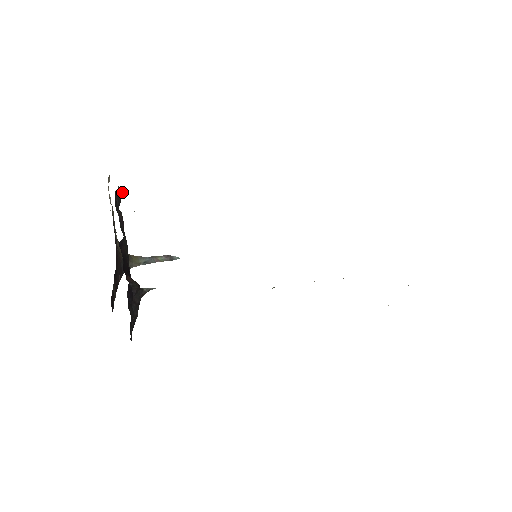
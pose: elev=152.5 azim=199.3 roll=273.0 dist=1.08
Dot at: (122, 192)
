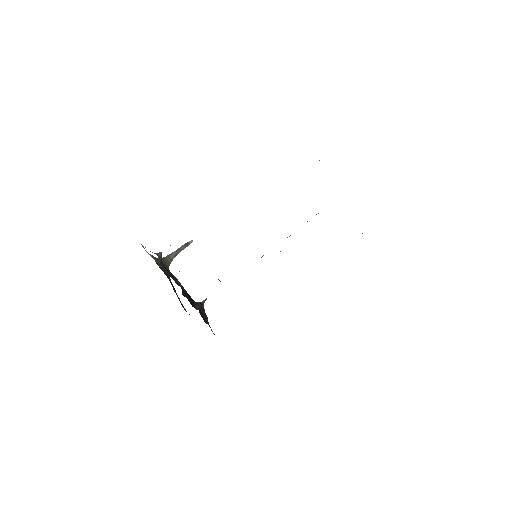
Dot at: (160, 256)
